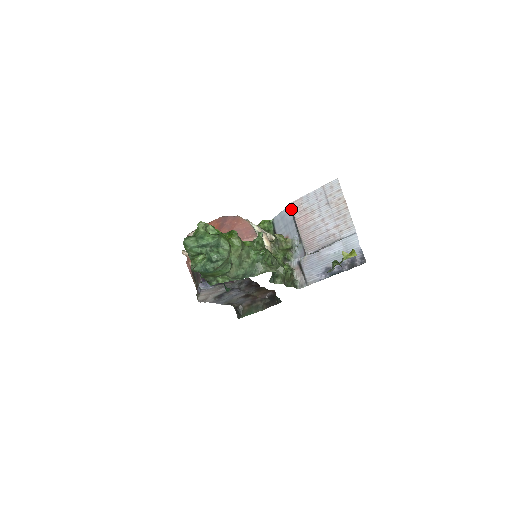
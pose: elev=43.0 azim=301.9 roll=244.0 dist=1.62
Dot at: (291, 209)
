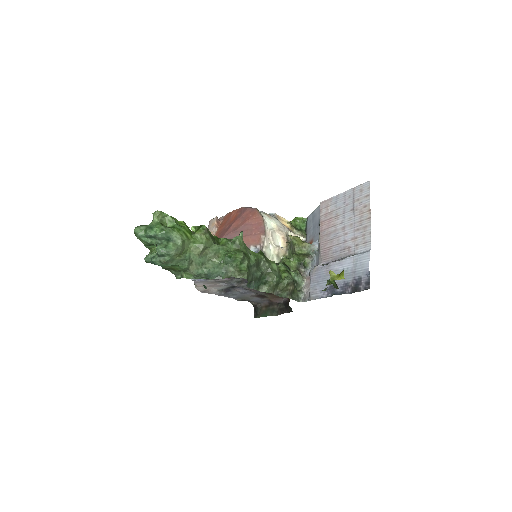
Dot at: (319, 209)
